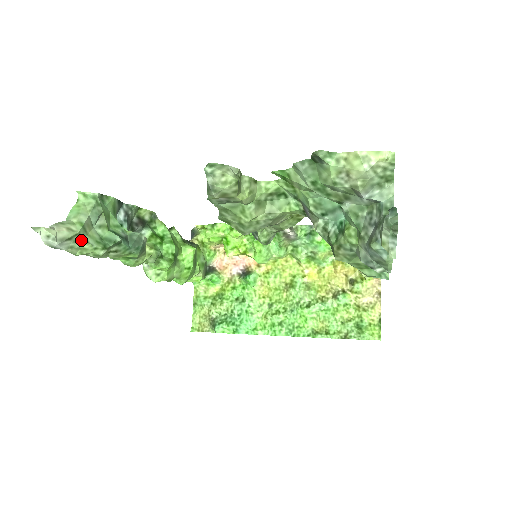
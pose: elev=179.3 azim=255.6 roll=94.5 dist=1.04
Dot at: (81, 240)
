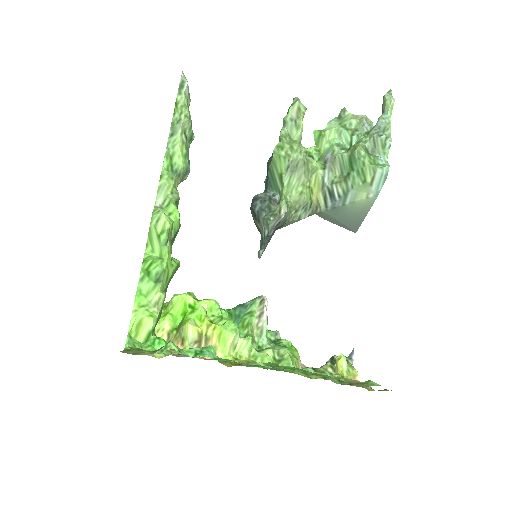
Dot at: (187, 105)
